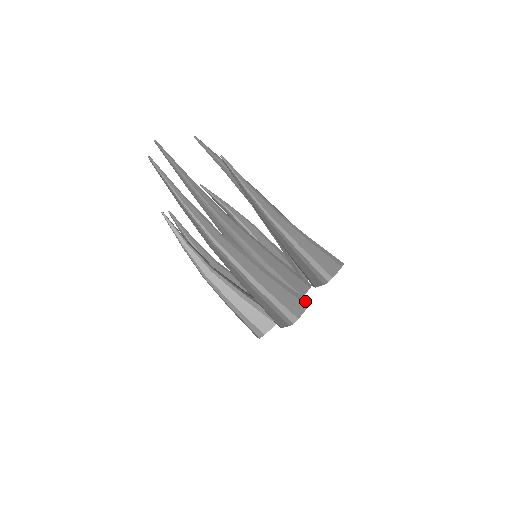
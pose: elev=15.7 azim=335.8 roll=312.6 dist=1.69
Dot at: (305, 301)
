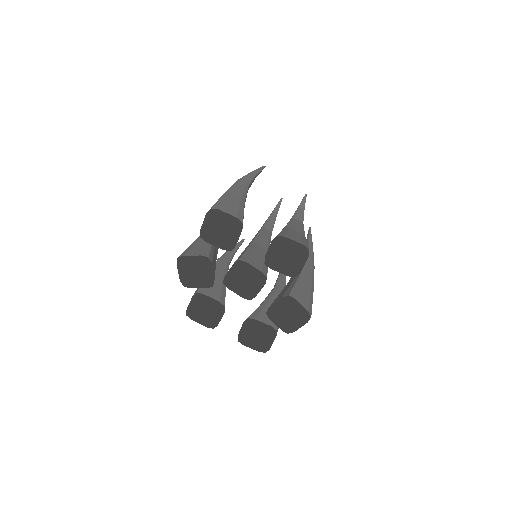
Dot at: (241, 218)
